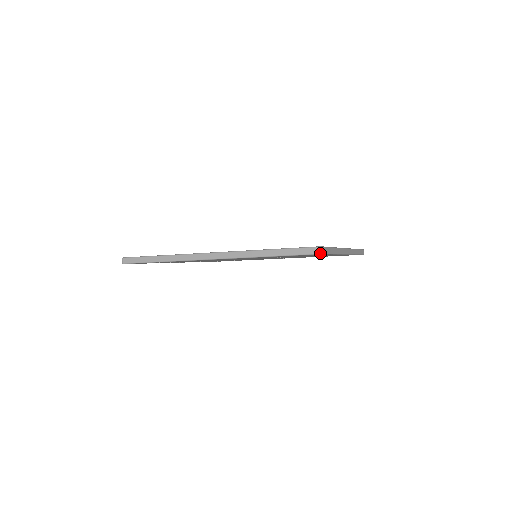
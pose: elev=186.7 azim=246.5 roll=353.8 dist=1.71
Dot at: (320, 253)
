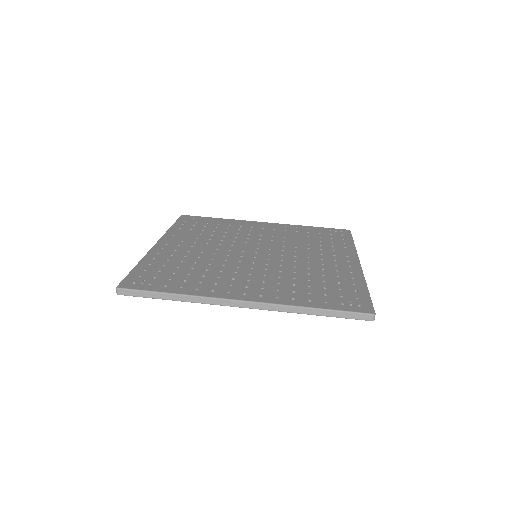
Dot at: (373, 320)
